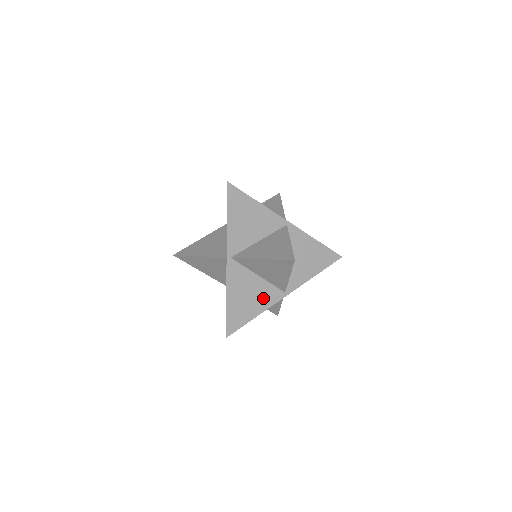
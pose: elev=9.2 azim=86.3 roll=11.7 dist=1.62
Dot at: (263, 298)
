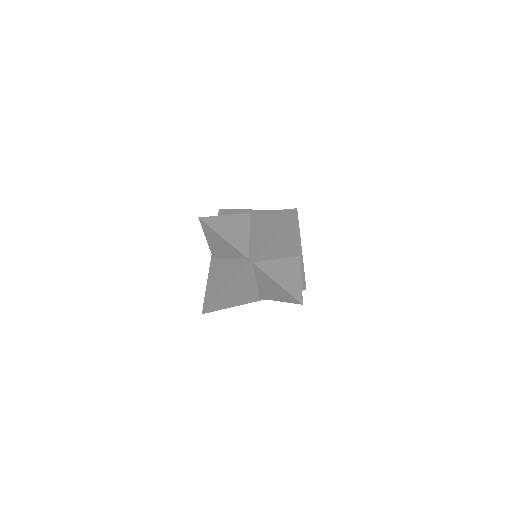
Dot at: (245, 297)
